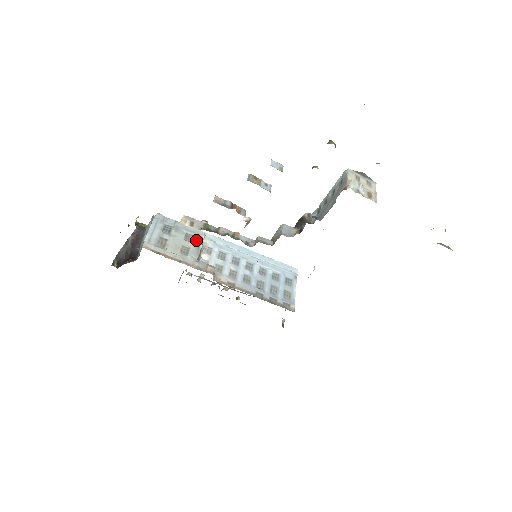
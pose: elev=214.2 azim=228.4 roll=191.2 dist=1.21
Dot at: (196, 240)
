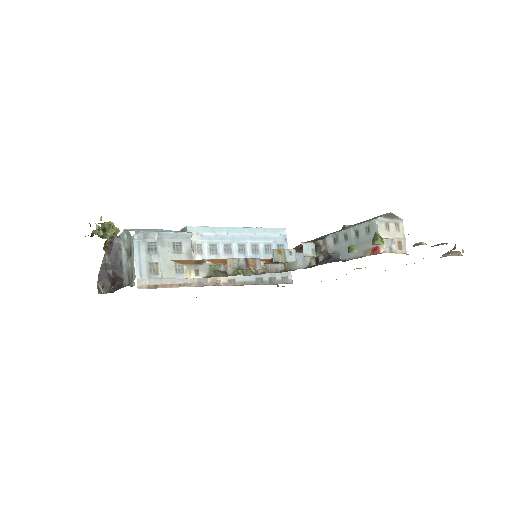
Dot at: (186, 248)
